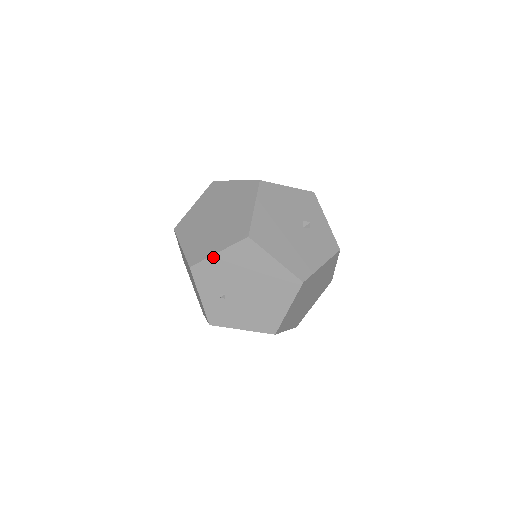
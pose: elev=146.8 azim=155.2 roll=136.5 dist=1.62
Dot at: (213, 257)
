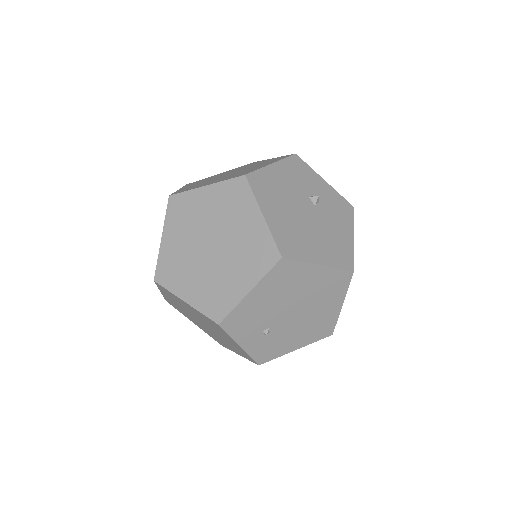
Dot at: (244, 300)
